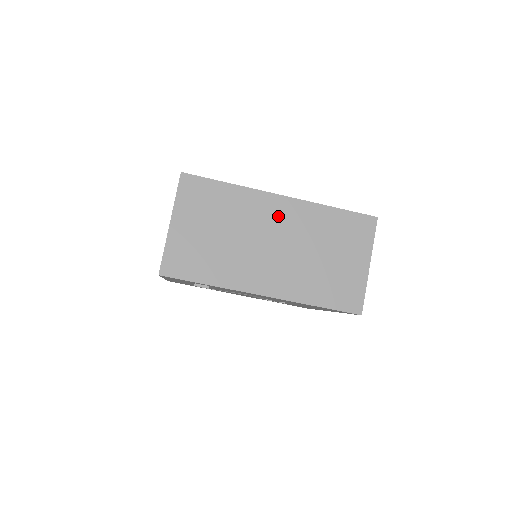
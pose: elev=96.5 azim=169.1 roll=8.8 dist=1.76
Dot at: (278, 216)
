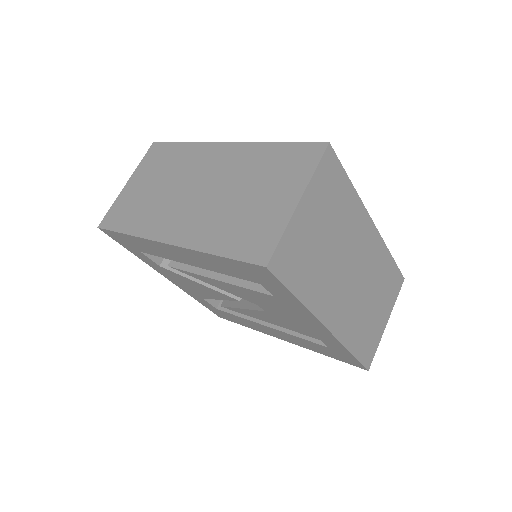
Dot at: (365, 244)
